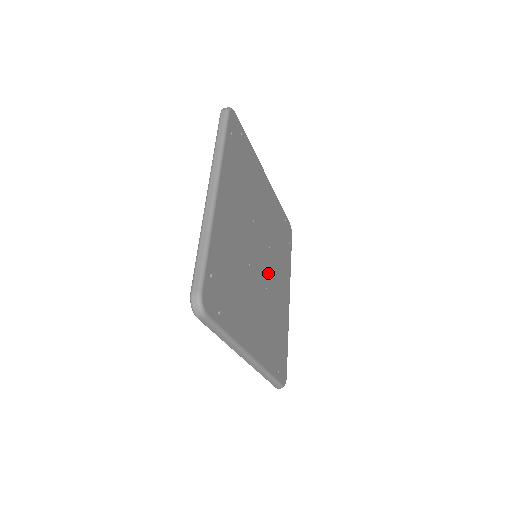
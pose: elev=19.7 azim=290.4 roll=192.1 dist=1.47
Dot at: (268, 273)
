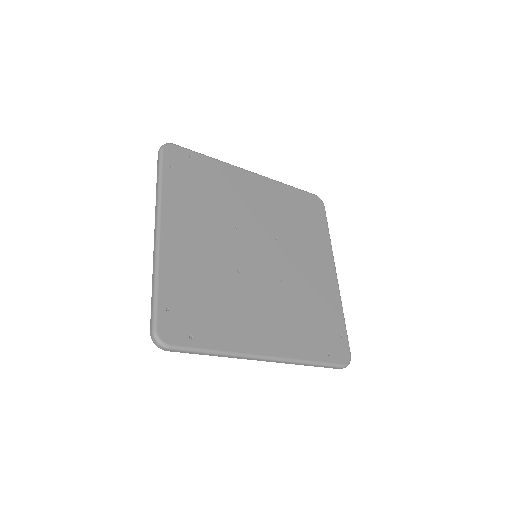
Dot at: (280, 264)
